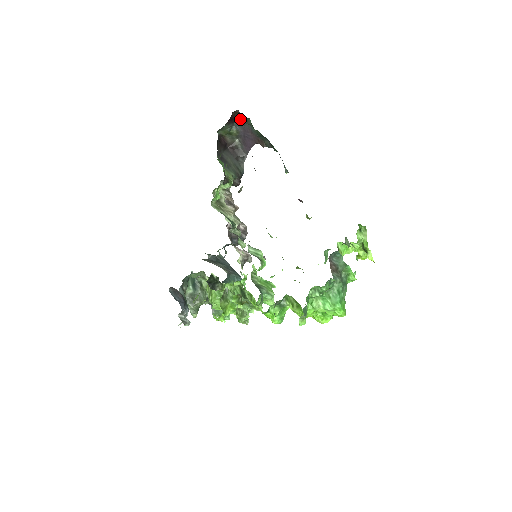
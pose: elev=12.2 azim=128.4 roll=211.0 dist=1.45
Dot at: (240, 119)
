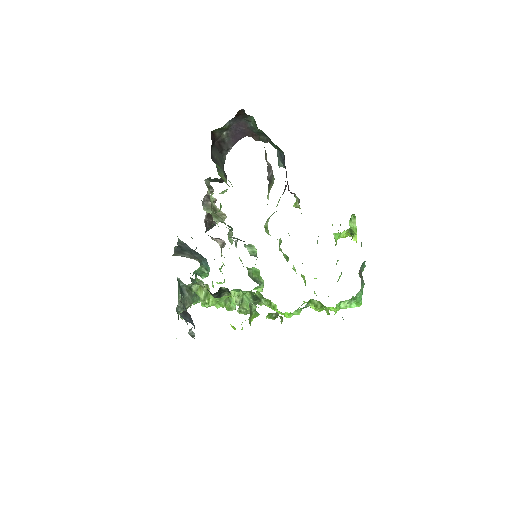
Dot at: (239, 115)
